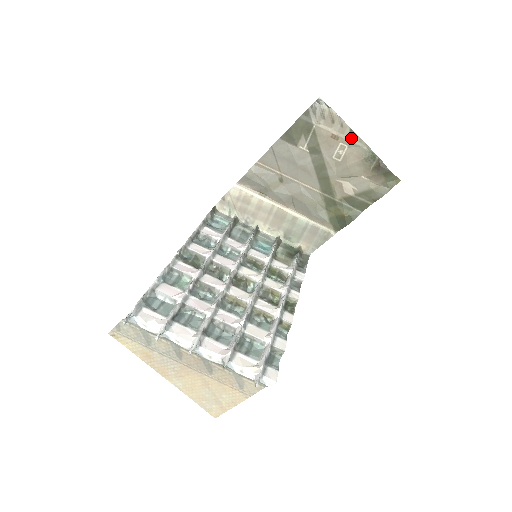
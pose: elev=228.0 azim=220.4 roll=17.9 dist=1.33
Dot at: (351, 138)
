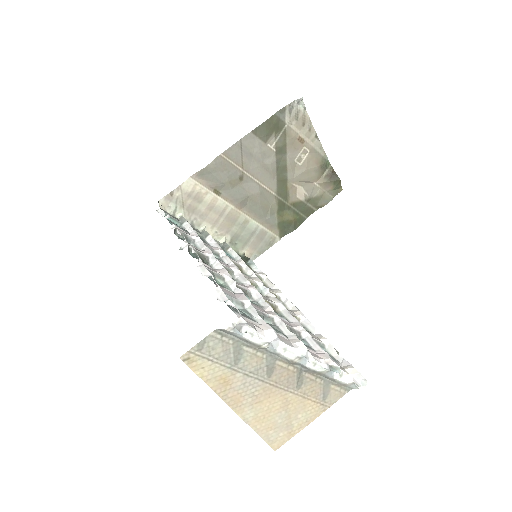
Dot at: (314, 144)
